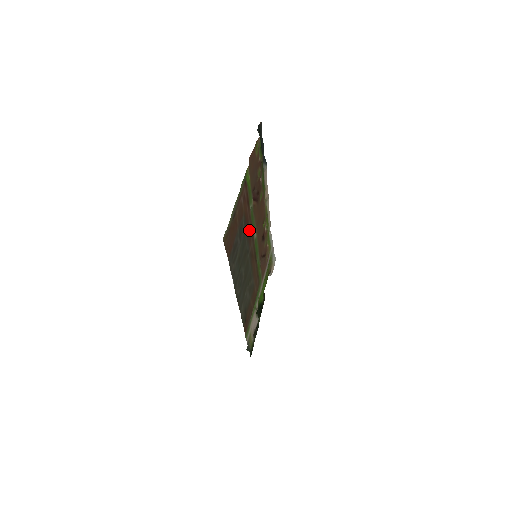
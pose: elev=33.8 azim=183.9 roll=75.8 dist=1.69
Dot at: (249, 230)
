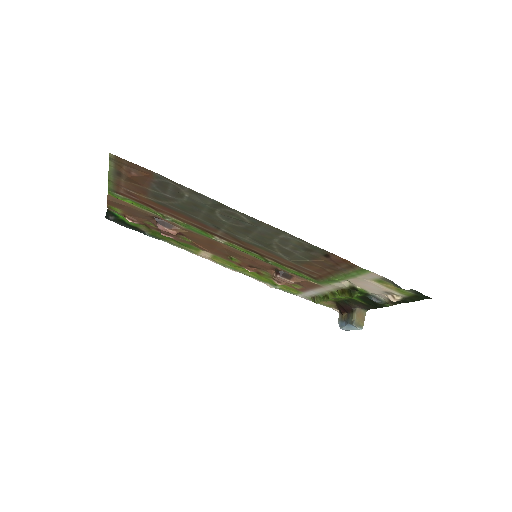
Dot at: (189, 221)
